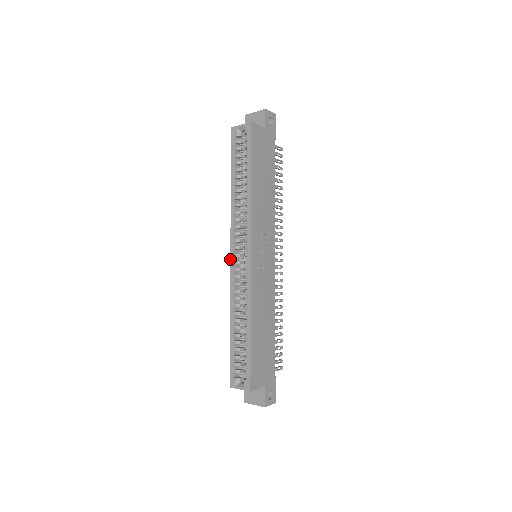
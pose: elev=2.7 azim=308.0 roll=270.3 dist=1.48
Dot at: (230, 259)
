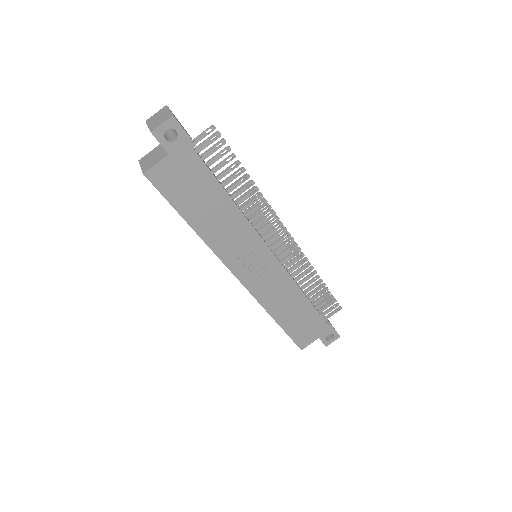
Dot at: occluded
